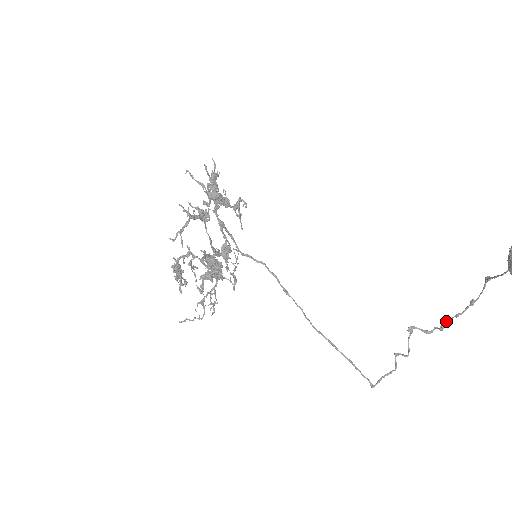
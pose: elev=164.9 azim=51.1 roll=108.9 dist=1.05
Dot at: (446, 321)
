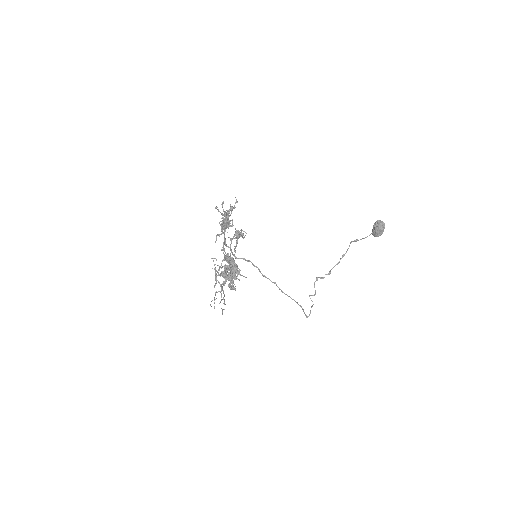
Dot at: occluded
